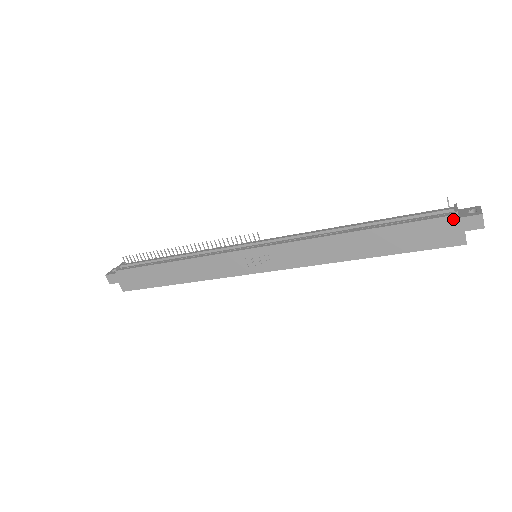
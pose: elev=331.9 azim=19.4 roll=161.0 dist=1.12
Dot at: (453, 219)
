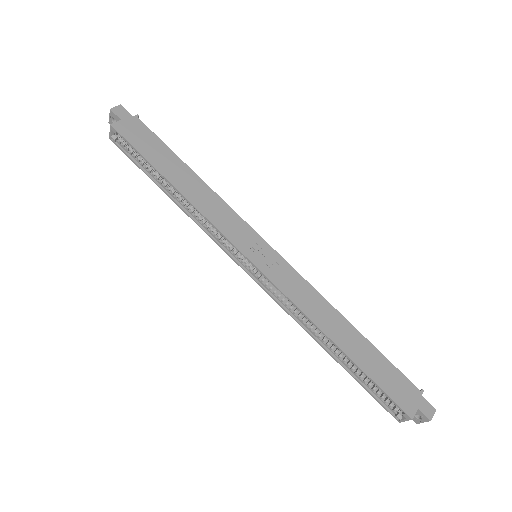
Dot at: (418, 392)
